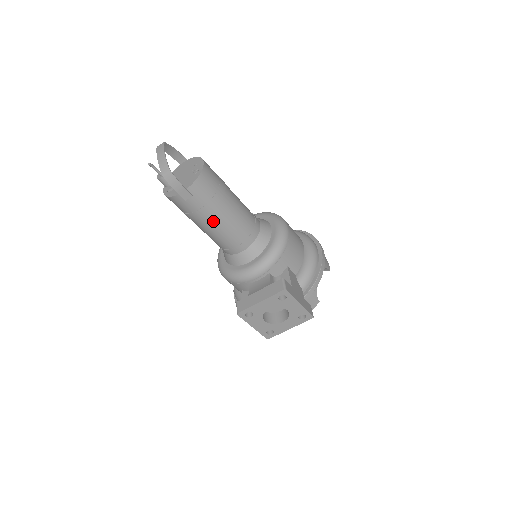
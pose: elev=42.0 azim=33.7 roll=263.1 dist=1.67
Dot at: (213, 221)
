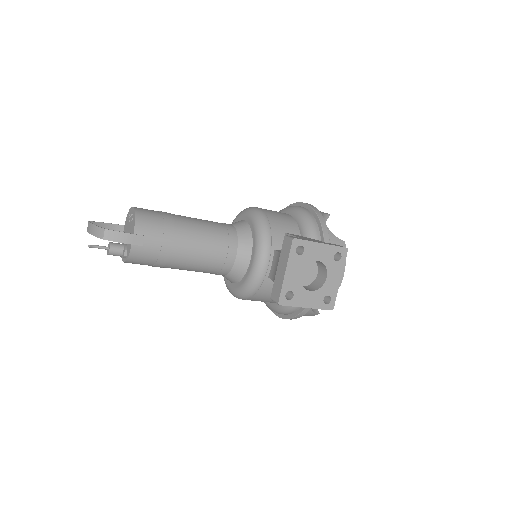
Dot at: (184, 247)
